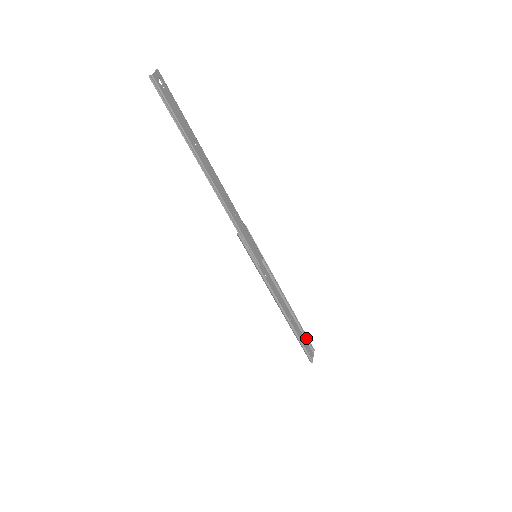
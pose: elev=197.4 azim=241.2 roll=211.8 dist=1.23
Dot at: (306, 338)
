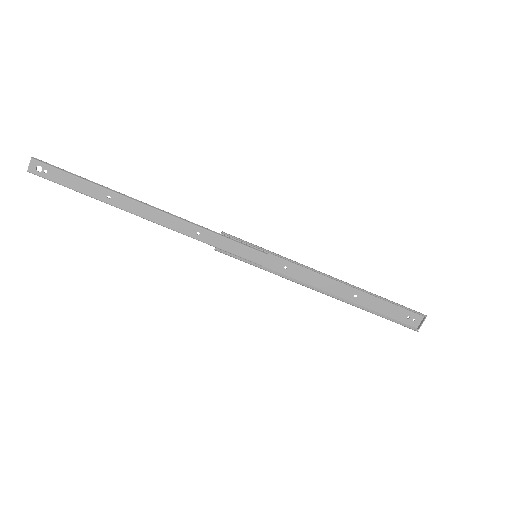
Dot at: (402, 306)
